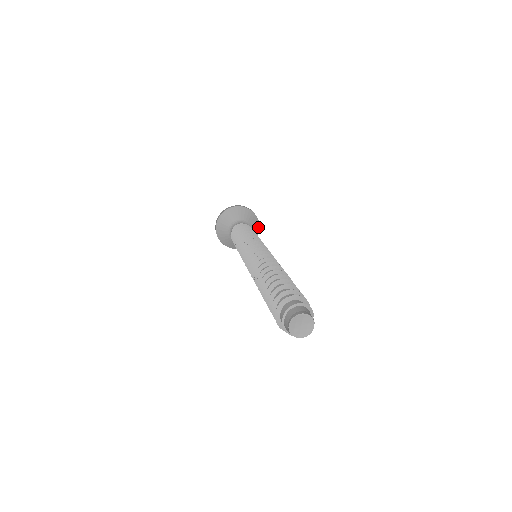
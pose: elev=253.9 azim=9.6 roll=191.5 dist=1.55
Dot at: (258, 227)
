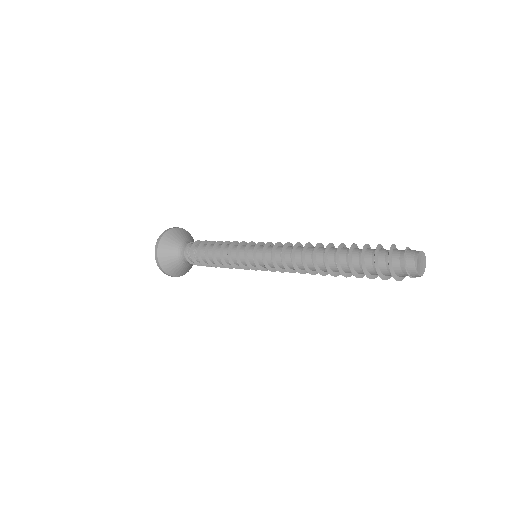
Dot at: occluded
